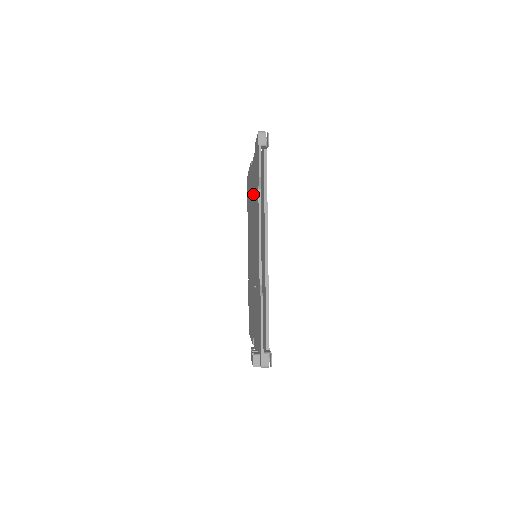
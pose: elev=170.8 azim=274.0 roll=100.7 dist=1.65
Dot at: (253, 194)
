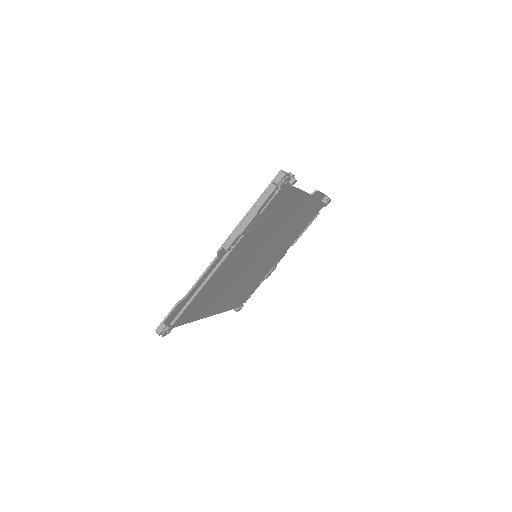
Dot at: occluded
